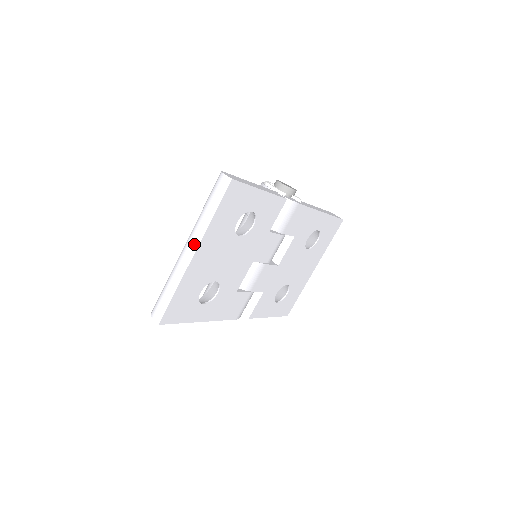
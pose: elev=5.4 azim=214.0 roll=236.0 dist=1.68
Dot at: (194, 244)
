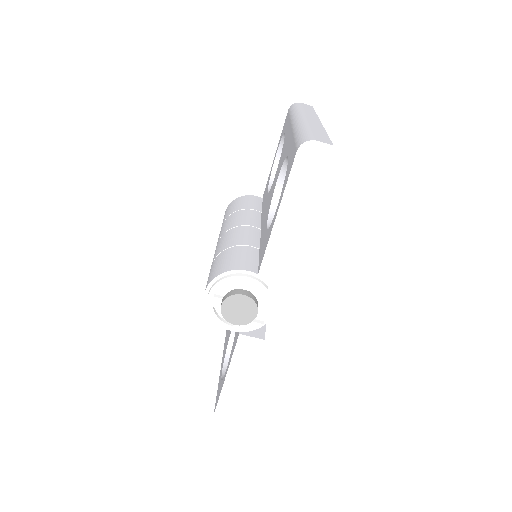
Dot at: (313, 117)
